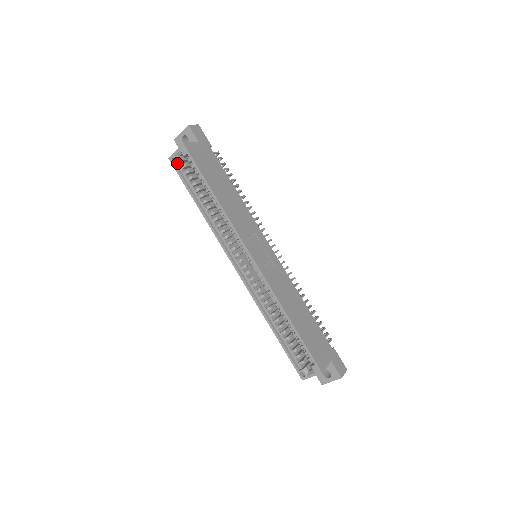
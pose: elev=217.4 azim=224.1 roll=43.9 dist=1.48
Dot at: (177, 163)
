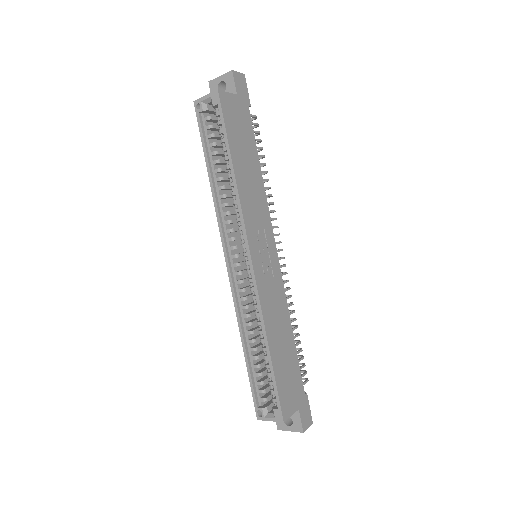
Dot at: (202, 111)
